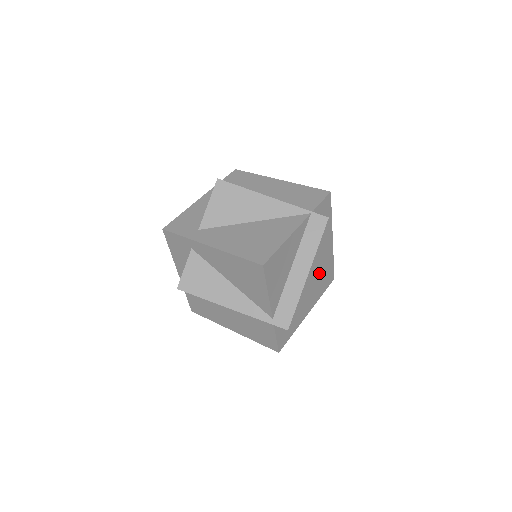
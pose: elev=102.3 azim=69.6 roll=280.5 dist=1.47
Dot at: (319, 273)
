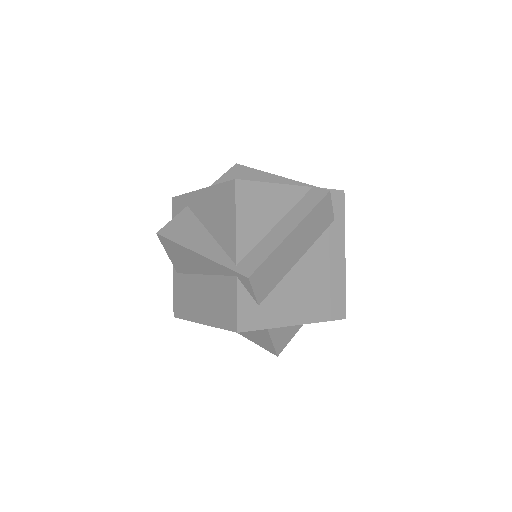
Dot at: (320, 282)
